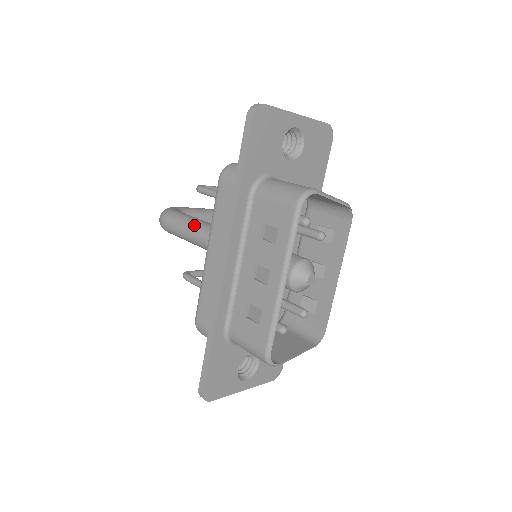
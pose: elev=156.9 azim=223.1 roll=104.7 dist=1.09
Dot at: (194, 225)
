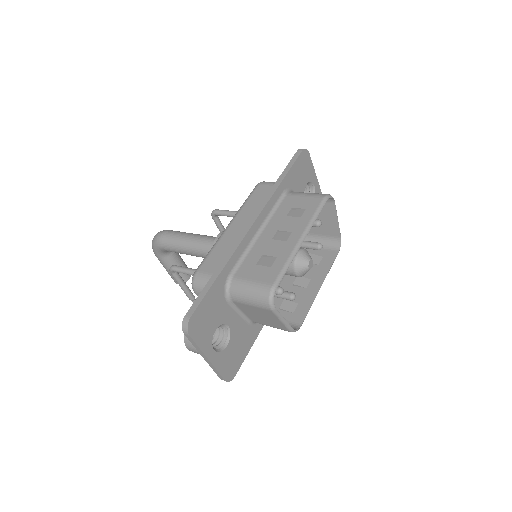
Dot at: (199, 234)
